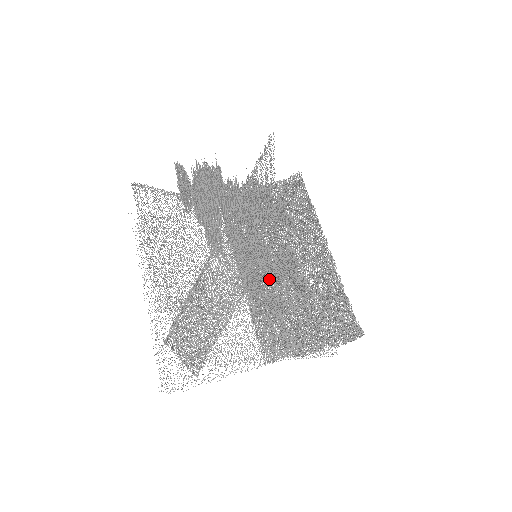
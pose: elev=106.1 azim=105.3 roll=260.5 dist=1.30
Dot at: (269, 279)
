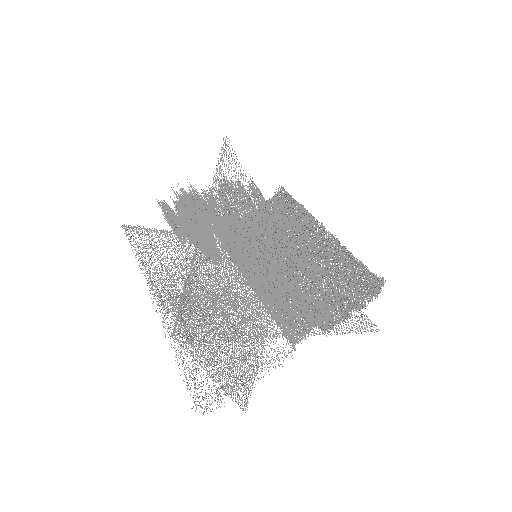
Dot at: (260, 251)
